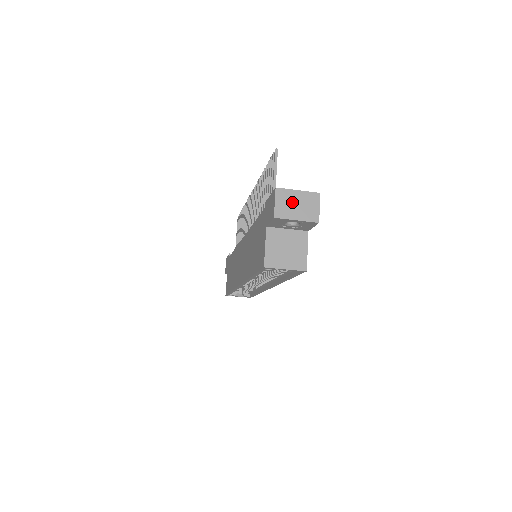
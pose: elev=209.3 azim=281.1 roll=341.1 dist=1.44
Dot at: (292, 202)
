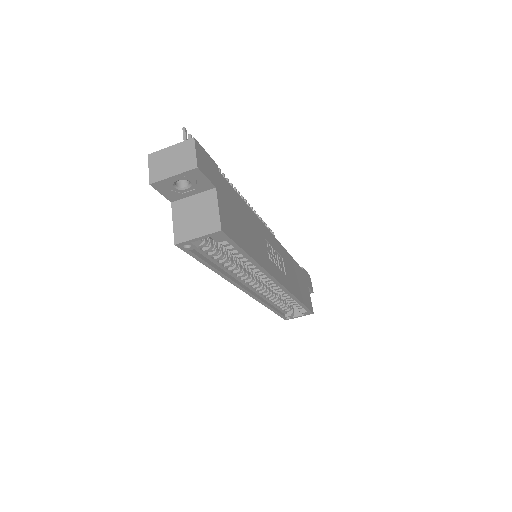
Dot at: (166, 160)
